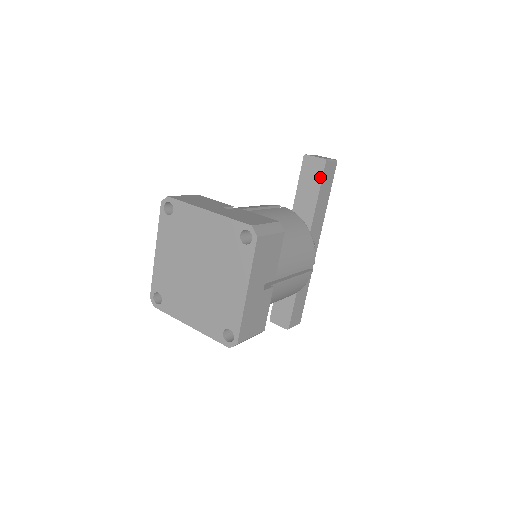
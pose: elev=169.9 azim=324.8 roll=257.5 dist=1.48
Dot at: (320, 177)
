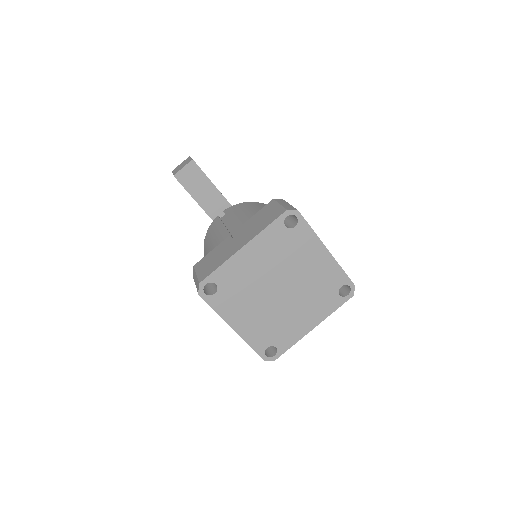
Dot at: (202, 175)
